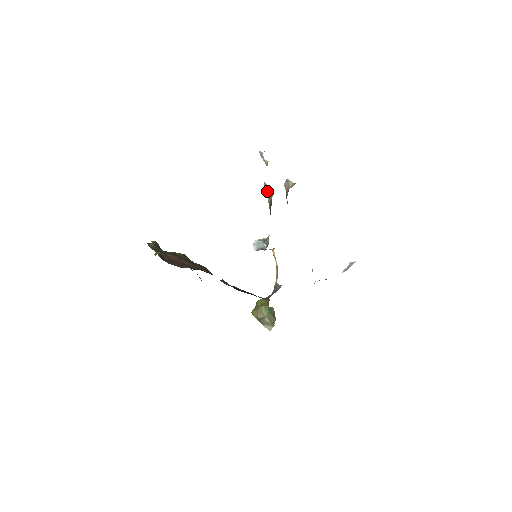
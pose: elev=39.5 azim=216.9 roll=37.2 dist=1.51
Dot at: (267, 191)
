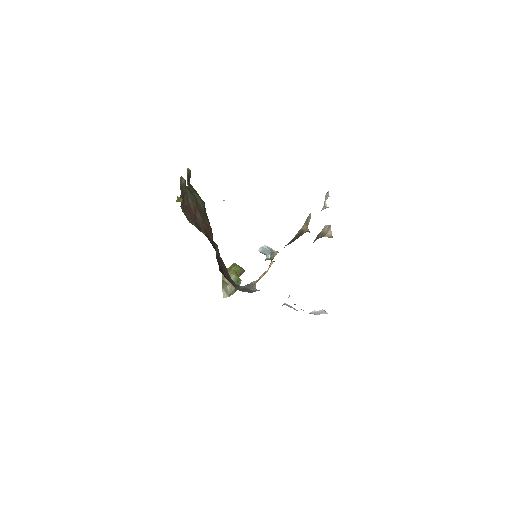
Dot at: (307, 222)
